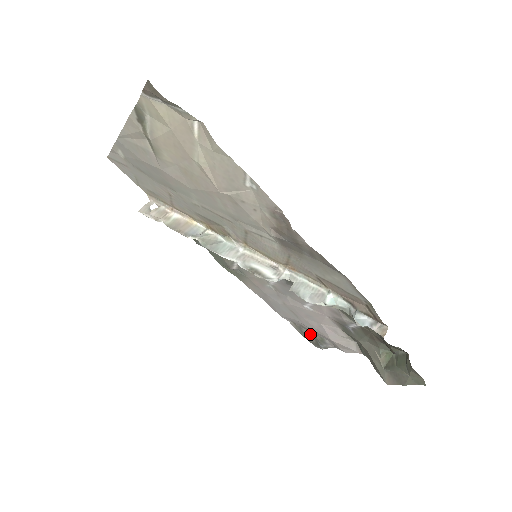
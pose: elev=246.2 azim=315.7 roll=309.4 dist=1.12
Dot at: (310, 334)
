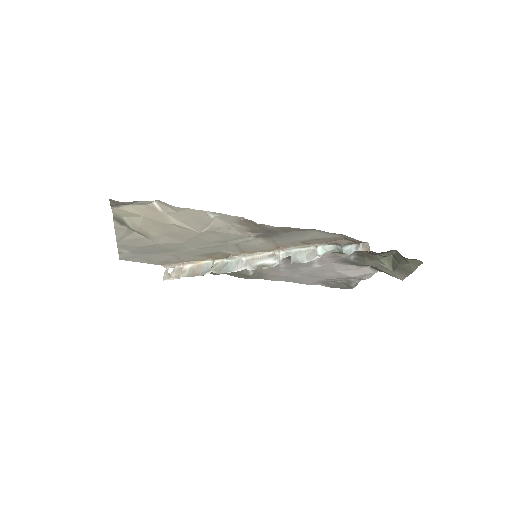
Dot at: (338, 283)
